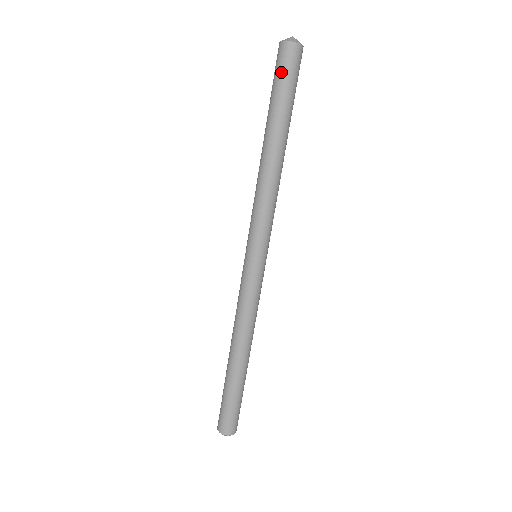
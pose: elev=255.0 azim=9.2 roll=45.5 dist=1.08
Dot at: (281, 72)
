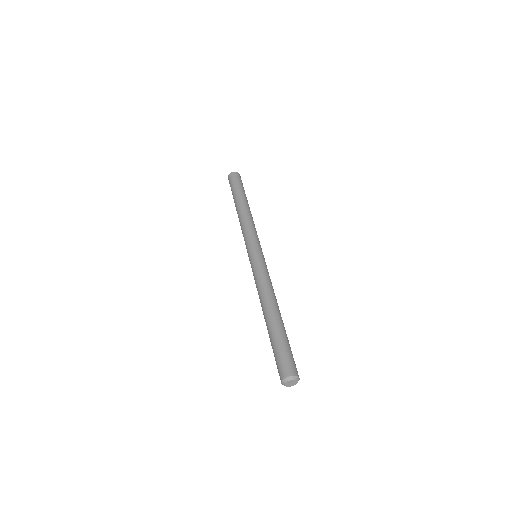
Dot at: (231, 184)
